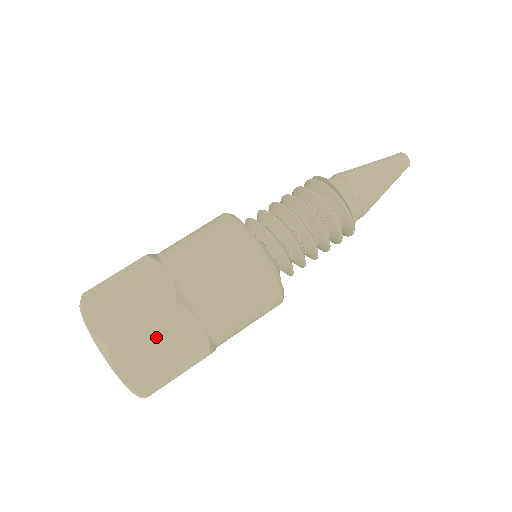
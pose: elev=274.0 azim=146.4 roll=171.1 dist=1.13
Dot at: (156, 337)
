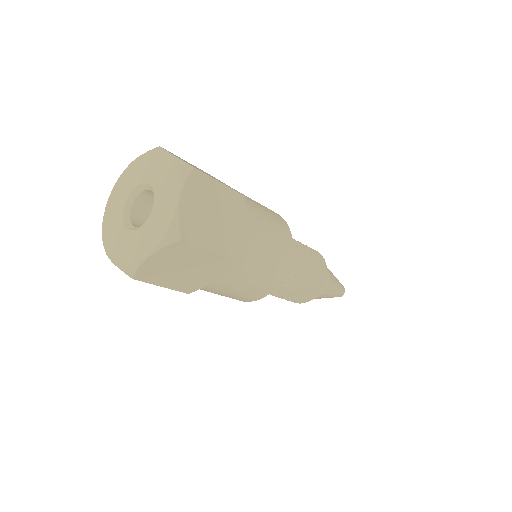
Dot at: (220, 202)
